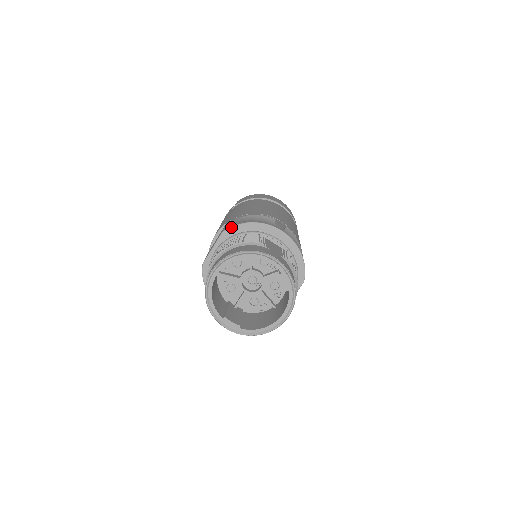
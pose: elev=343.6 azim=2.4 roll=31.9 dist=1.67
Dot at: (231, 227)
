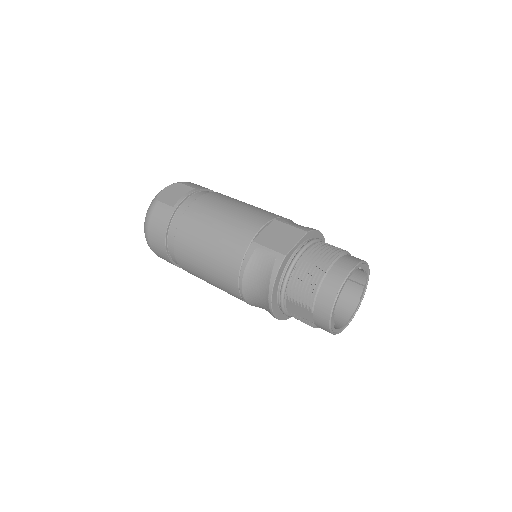
Dot at: (313, 230)
